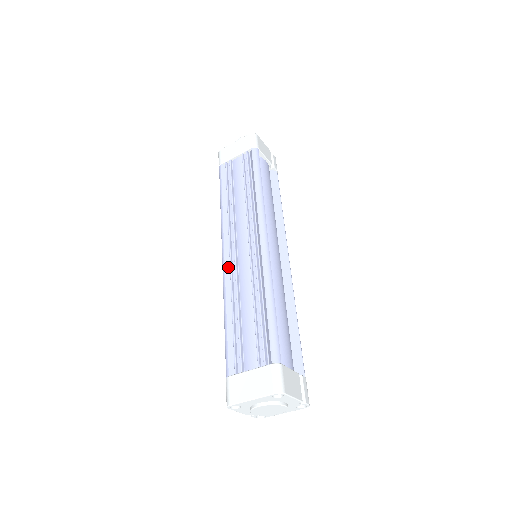
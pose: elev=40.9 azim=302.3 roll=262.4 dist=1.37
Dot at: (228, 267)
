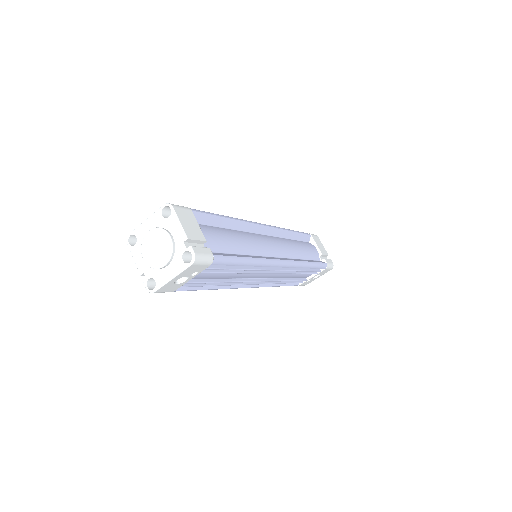
Dot at: occluded
